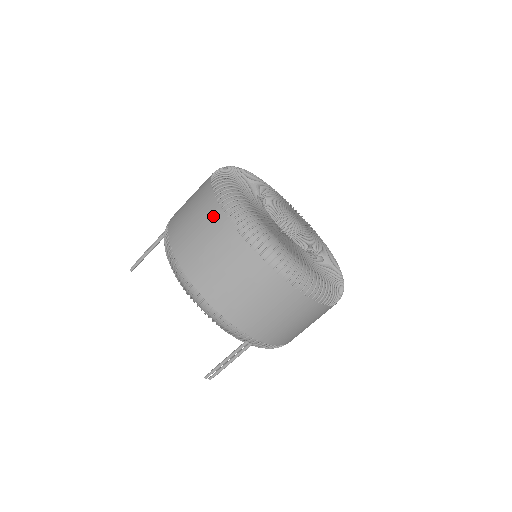
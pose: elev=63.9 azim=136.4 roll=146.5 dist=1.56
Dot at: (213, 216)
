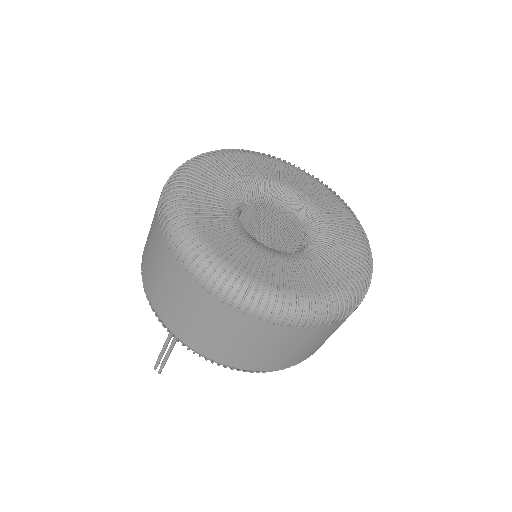
Dot at: occluded
